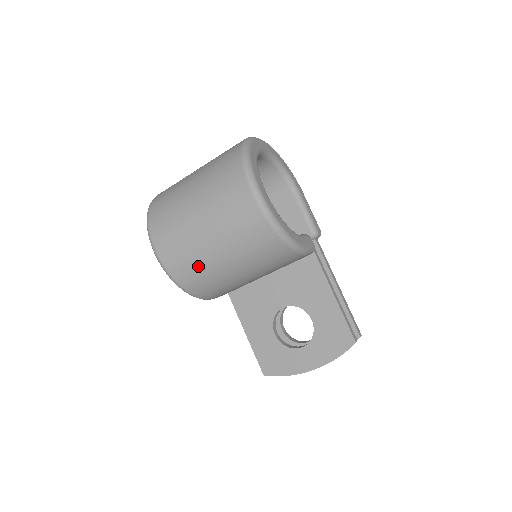
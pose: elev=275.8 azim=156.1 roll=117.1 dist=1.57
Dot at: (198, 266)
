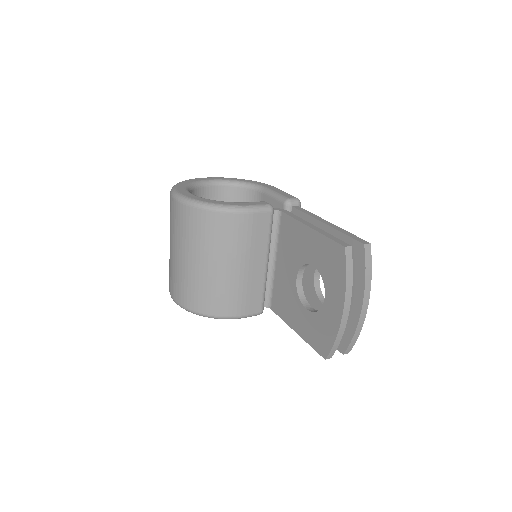
Dot at: (191, 284)
